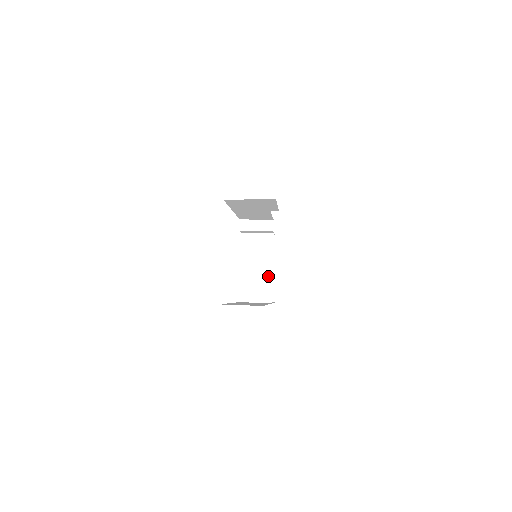
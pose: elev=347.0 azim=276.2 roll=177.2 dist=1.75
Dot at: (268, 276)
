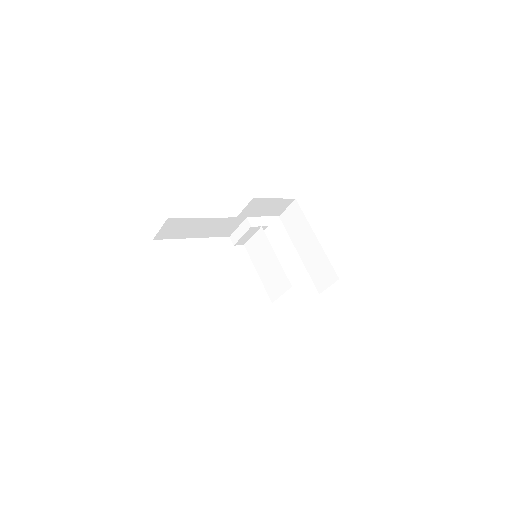
Dot at: (277, 265)
